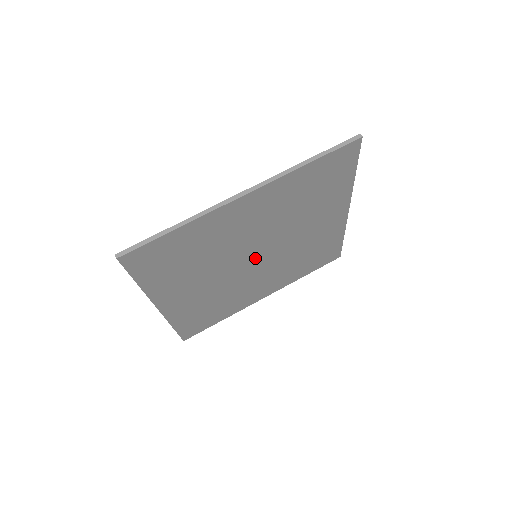
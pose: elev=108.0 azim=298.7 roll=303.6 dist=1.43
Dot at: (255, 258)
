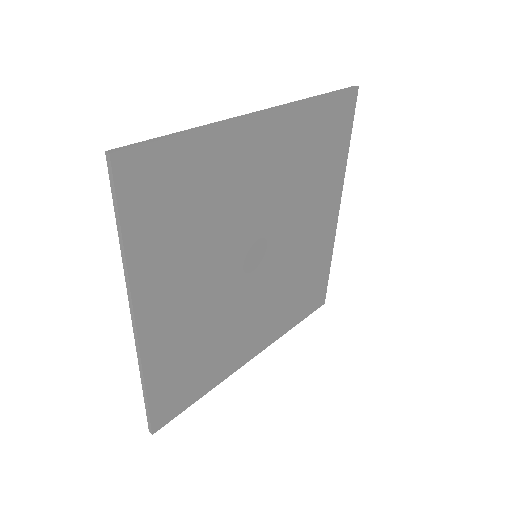
Dot at: (256, 258)
